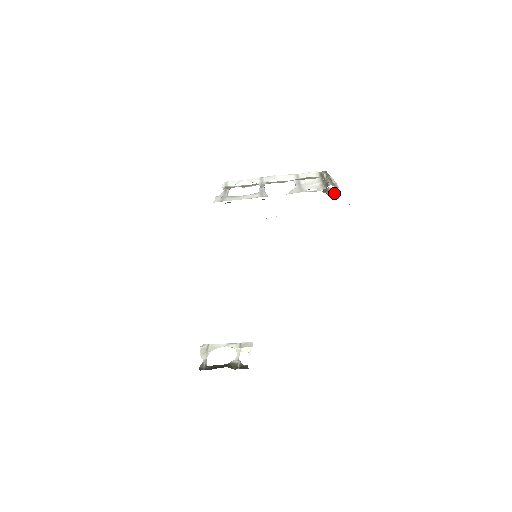
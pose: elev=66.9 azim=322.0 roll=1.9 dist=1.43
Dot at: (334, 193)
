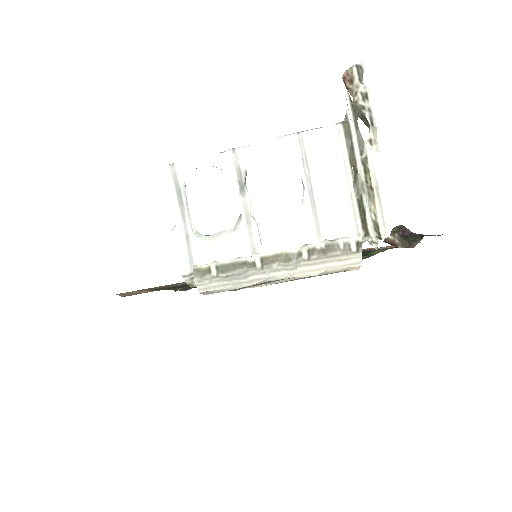
Dot at: (368, 121)
